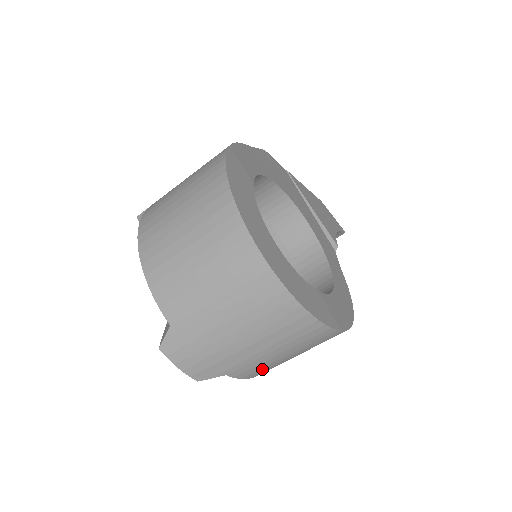
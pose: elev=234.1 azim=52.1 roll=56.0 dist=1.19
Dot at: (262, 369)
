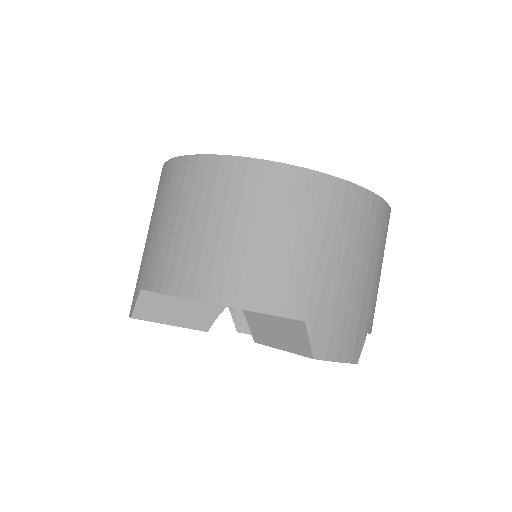
Dot at: occluded
